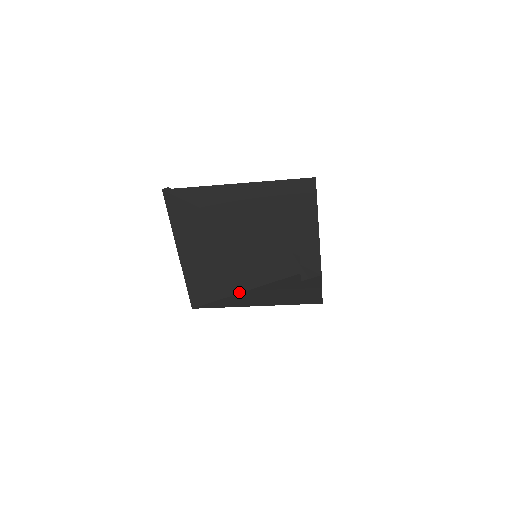
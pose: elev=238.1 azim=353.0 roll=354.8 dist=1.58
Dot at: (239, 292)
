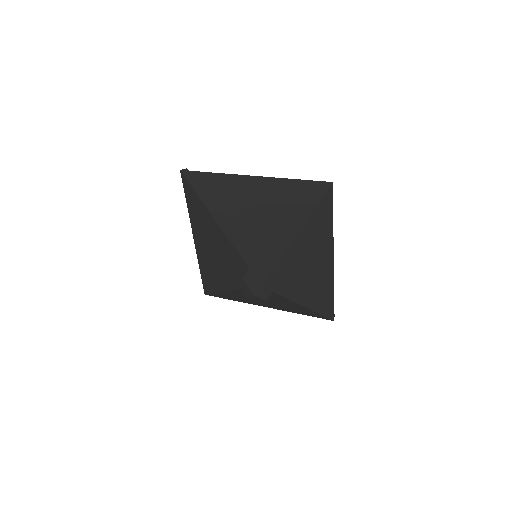
Dot at: (224, 290)
